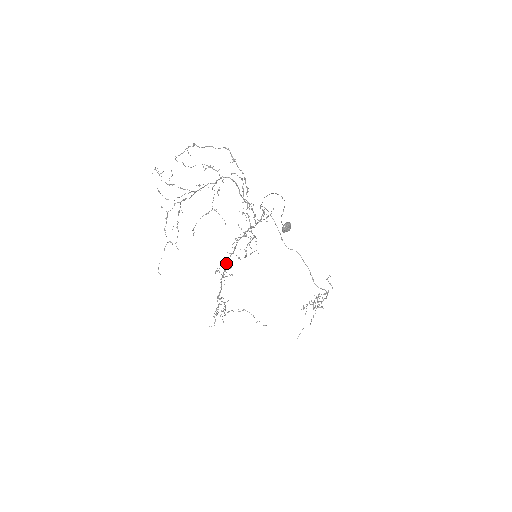
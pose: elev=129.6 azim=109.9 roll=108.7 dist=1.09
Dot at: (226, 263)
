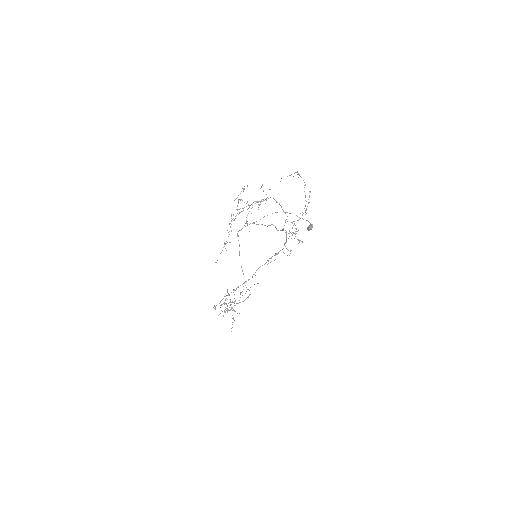
Dot at: (280, 250)
